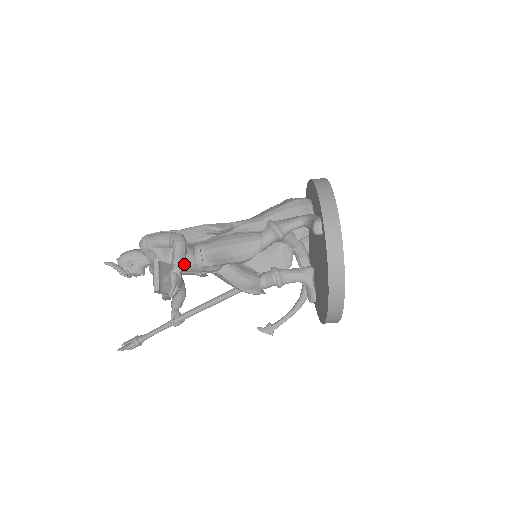
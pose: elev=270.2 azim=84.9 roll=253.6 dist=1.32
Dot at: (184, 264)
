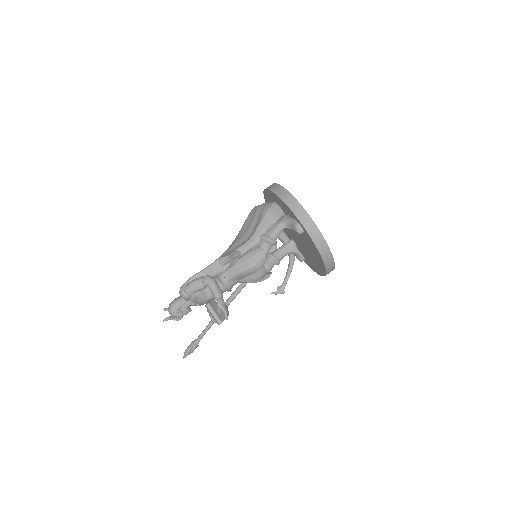
Dot at: occluded
